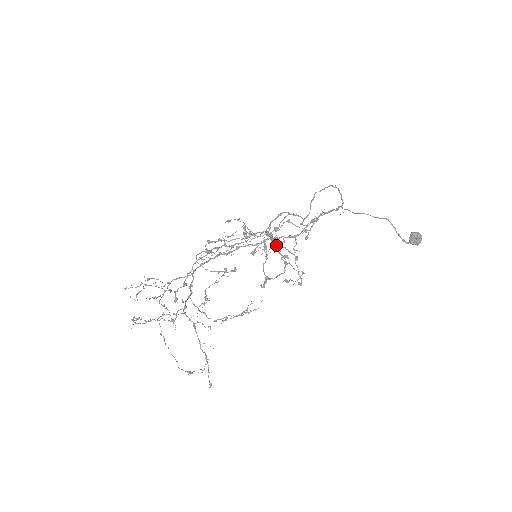
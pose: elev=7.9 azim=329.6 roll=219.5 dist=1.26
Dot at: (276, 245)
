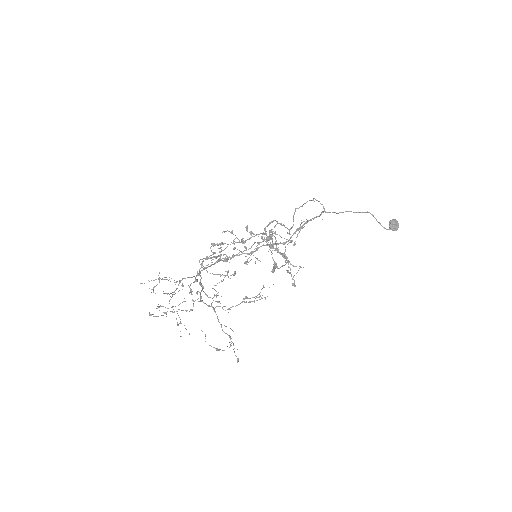
Dot at: (275, 243)
